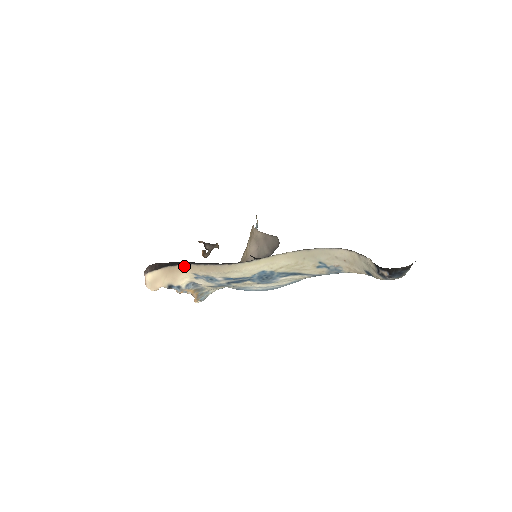
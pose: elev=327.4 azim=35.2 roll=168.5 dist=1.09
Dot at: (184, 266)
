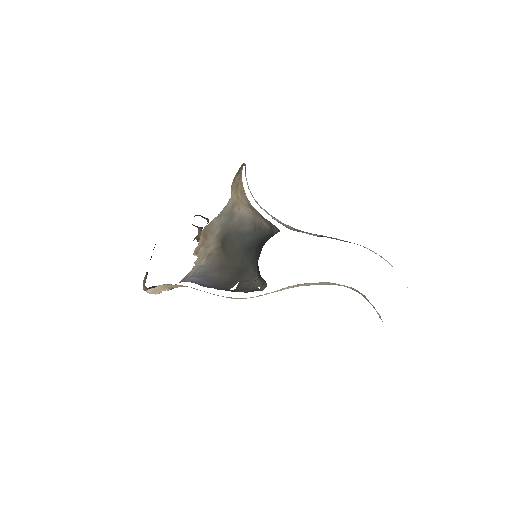
Dot at: (184, 286)
